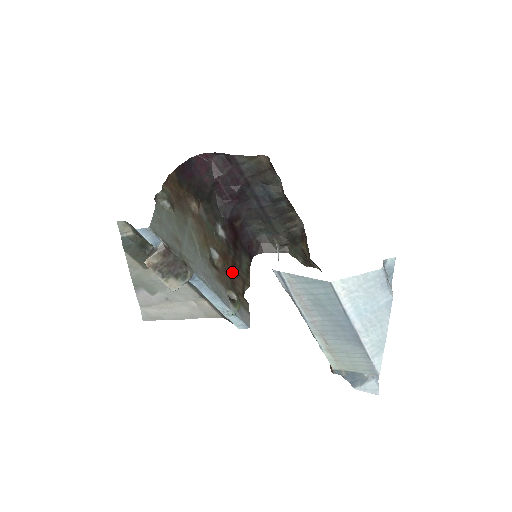
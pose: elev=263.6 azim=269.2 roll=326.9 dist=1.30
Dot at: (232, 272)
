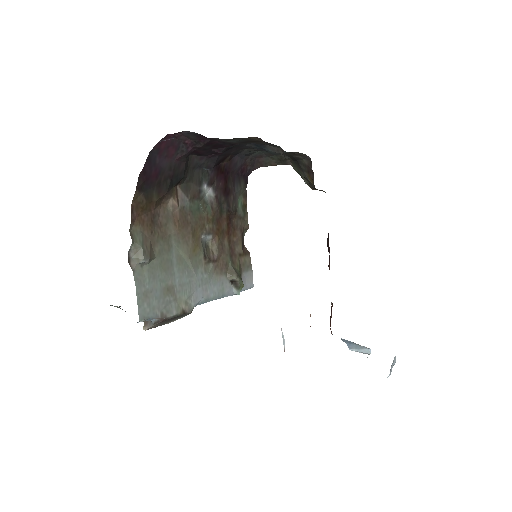
Dot at: (229, 235)
